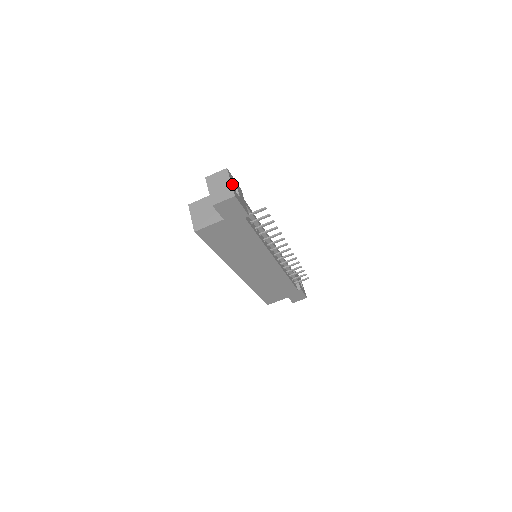
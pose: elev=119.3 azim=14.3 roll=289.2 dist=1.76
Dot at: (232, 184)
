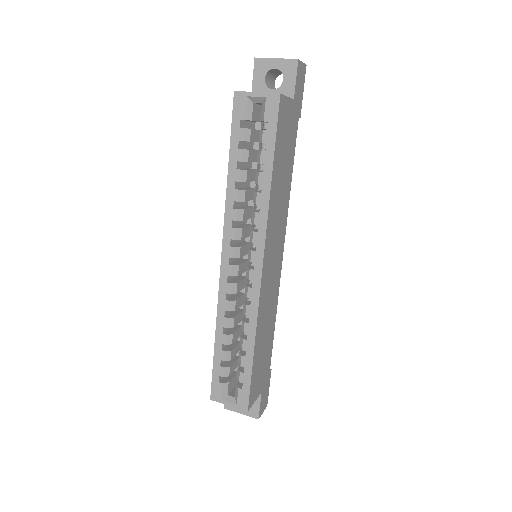
Dot at: occluded
